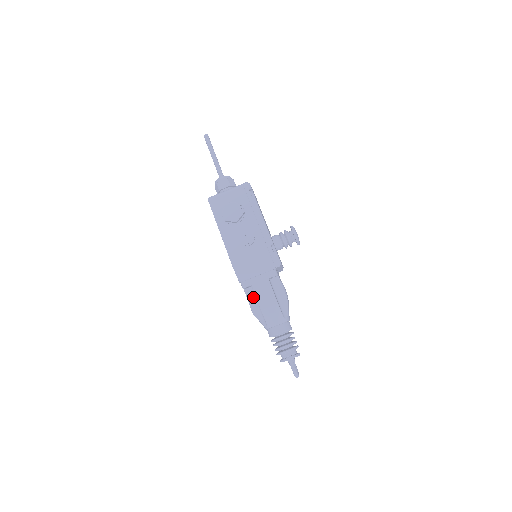
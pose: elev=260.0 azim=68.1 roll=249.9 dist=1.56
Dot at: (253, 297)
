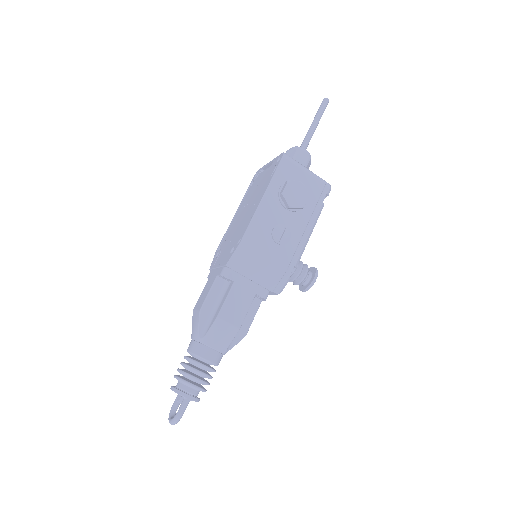
Dot at: (218, 293)
